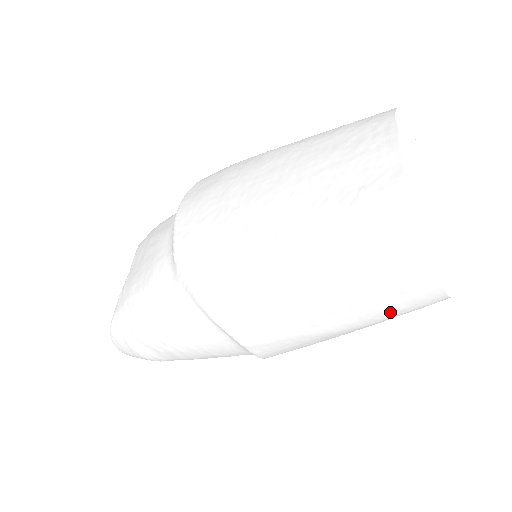
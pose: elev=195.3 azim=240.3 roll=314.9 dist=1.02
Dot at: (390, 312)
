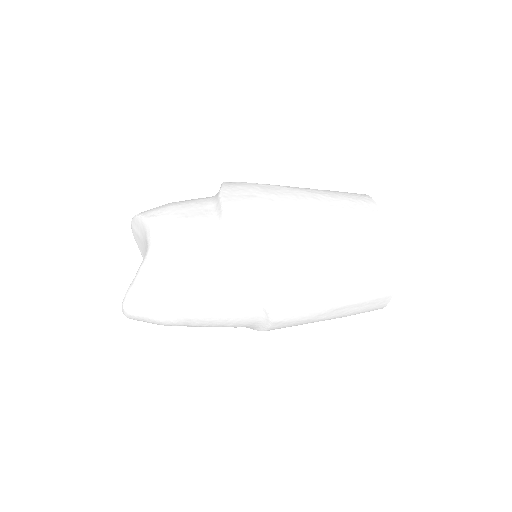
Dot at: (358, 312)
